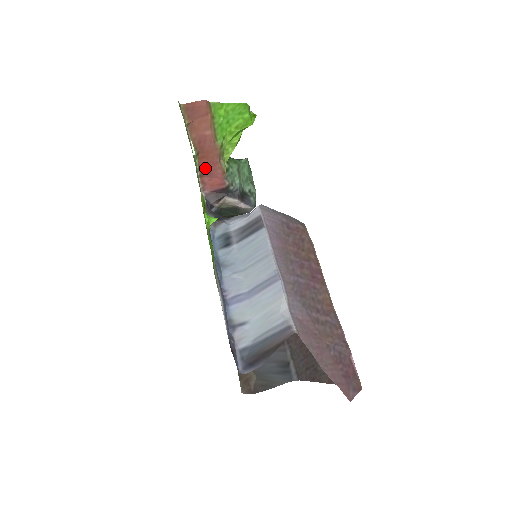
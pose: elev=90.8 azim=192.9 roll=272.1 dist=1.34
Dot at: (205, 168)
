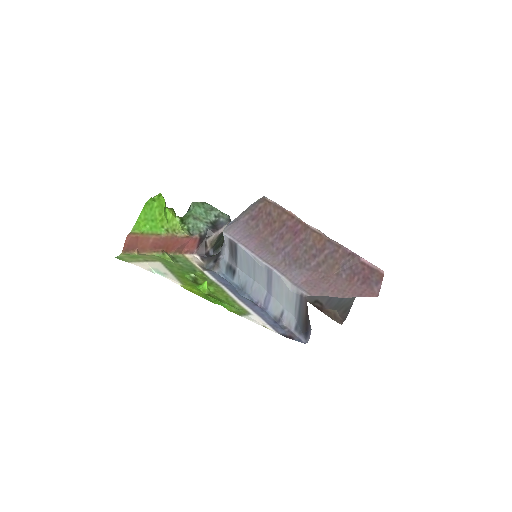
Dot at: (176, 248)
